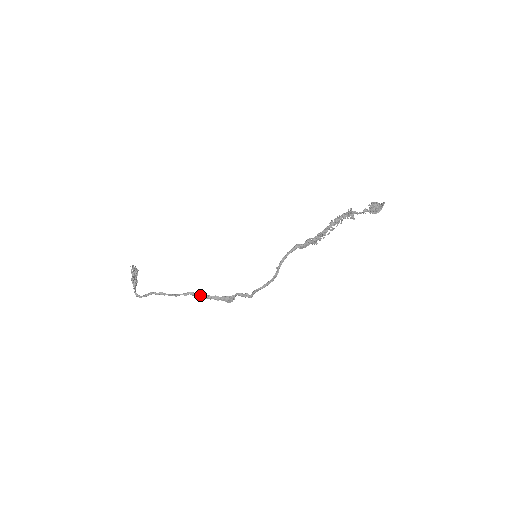
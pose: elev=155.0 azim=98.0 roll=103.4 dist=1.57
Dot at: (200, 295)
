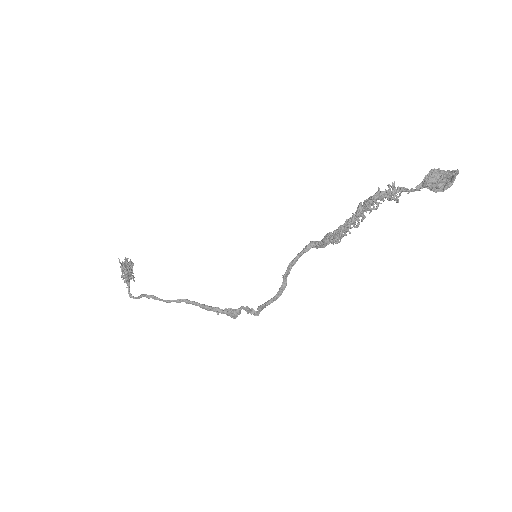
Dot at: (196, 304)
